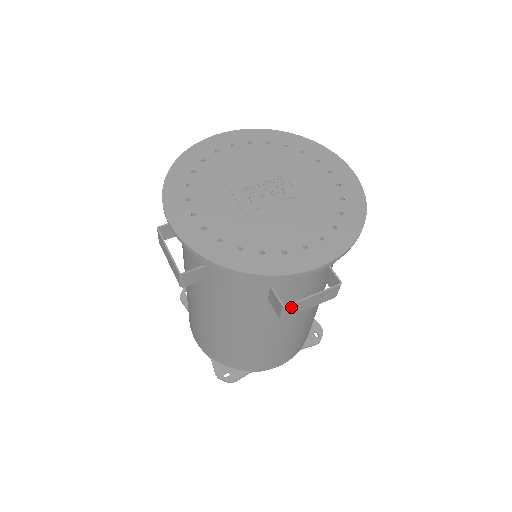
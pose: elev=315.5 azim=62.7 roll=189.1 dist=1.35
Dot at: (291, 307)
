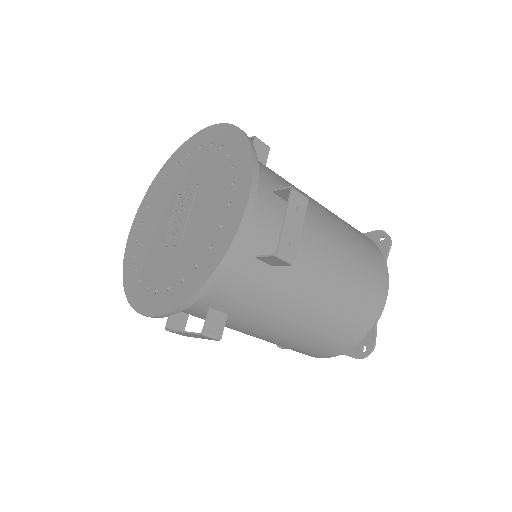
Dot at: (282, 248)
